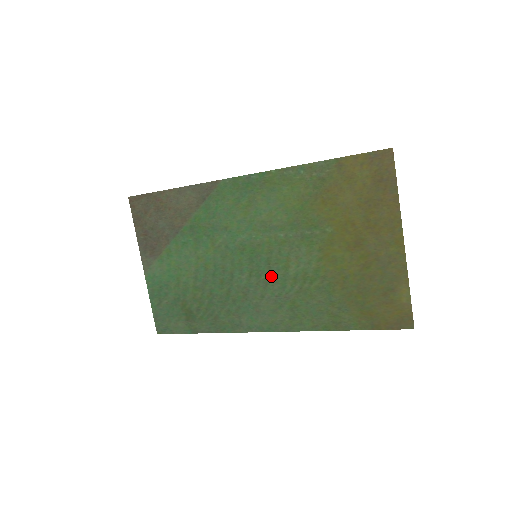
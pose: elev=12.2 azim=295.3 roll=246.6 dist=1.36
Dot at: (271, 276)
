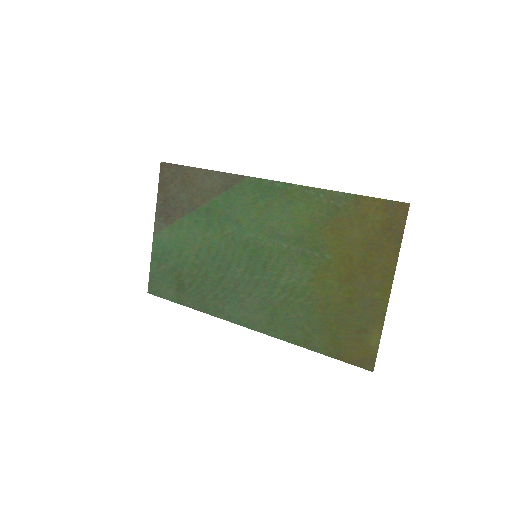
Dot at: (263, 279)
